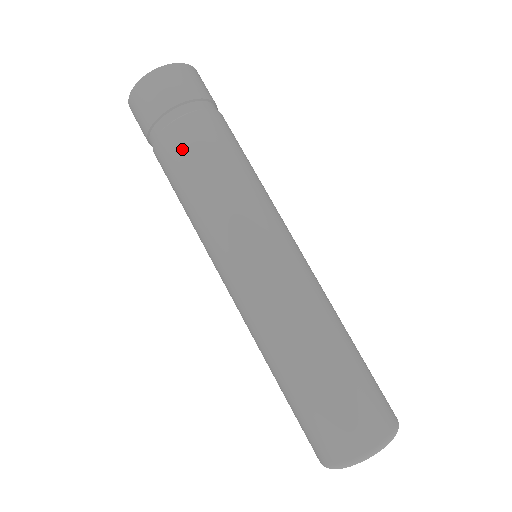
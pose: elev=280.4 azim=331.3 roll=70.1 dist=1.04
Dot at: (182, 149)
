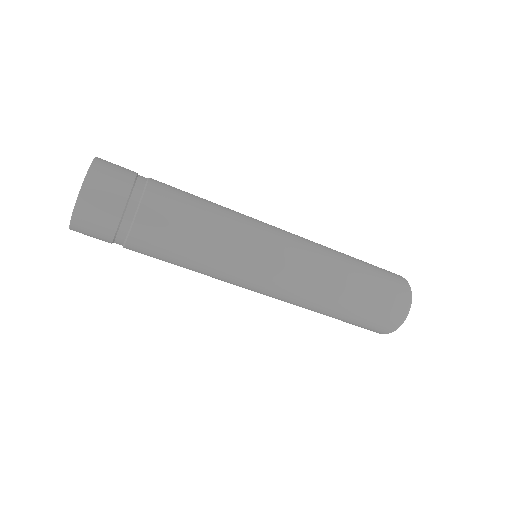
Dot at: (150, 255)
